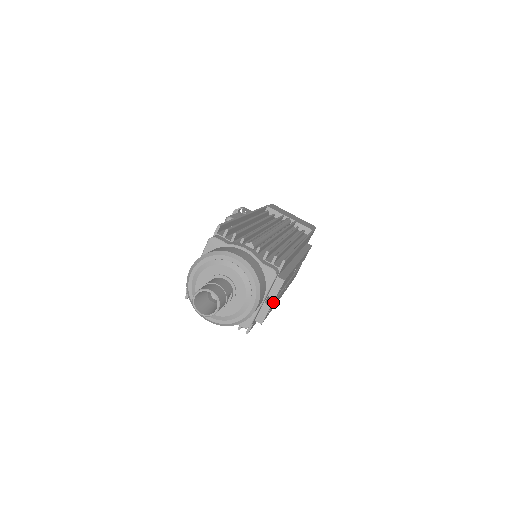
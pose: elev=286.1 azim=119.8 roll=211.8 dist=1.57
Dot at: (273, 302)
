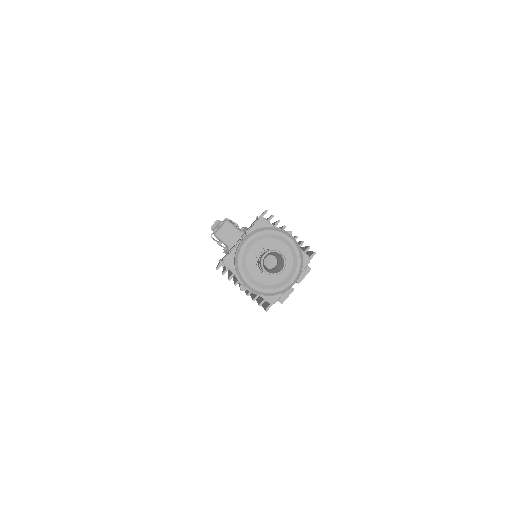
Dot at: occluded
